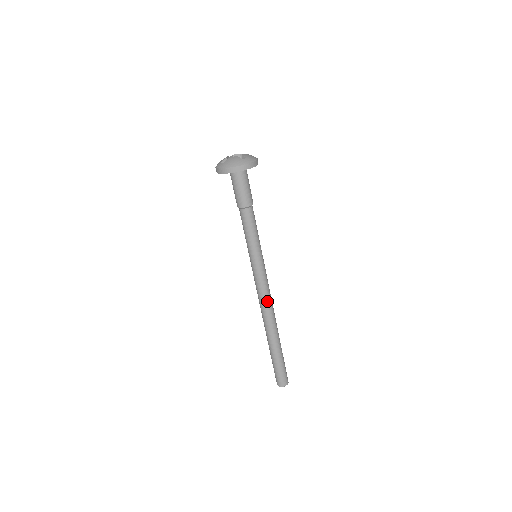
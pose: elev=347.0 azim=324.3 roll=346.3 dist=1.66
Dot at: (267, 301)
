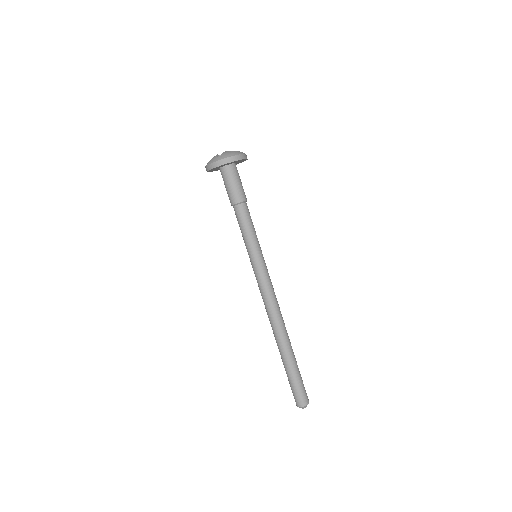
Dot at: (267, 306)
